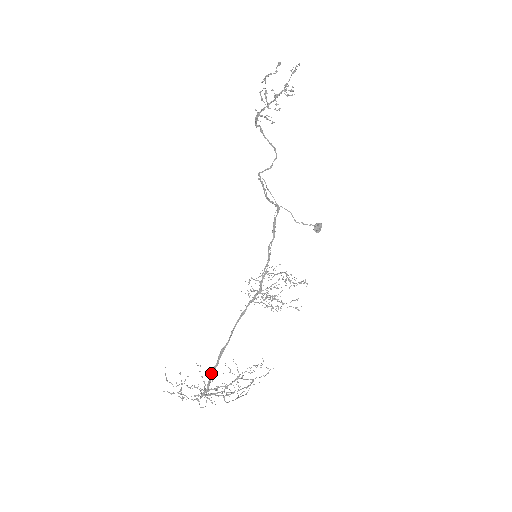
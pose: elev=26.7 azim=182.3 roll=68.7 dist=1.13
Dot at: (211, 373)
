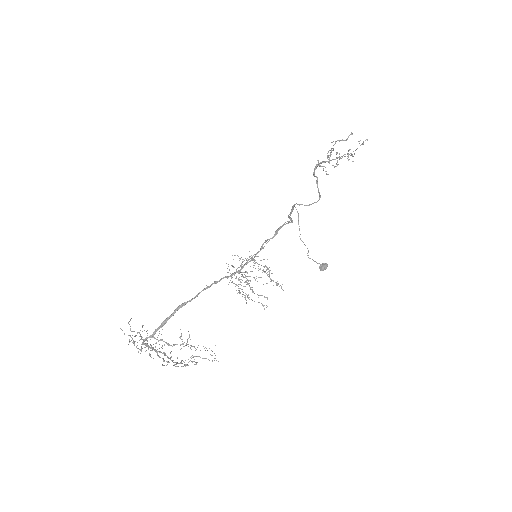
Dot at: (163, 321)
